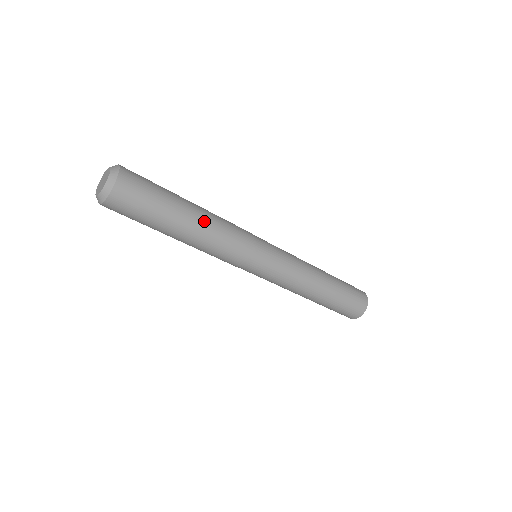
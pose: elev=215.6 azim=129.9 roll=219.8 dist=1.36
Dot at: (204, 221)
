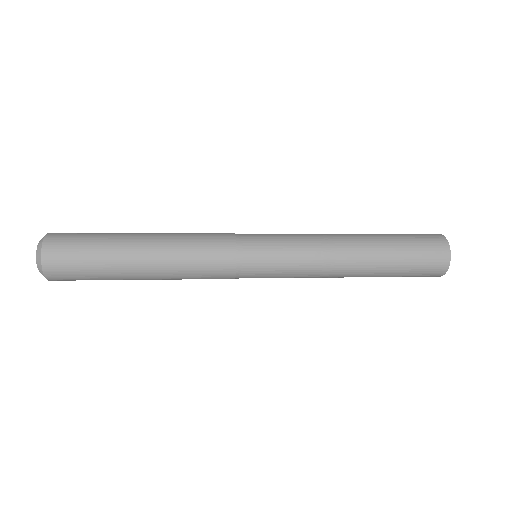
Dot at: (159, 244)
